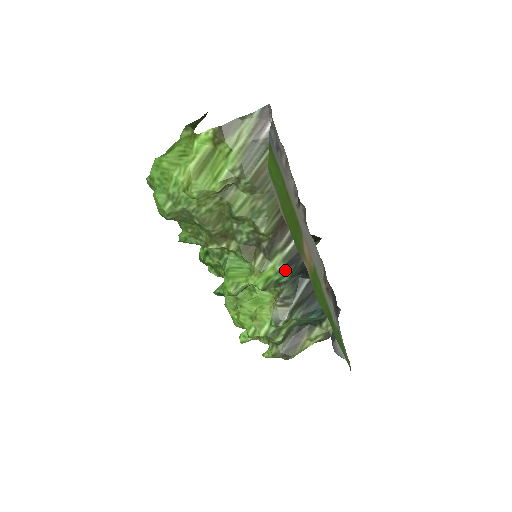
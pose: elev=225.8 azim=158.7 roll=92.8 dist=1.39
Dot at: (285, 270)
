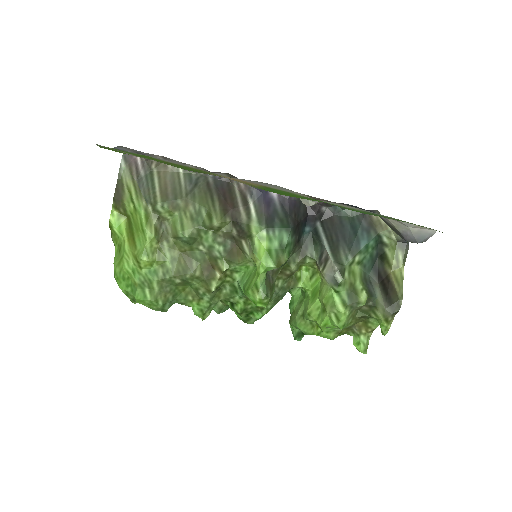
Dot at: (273, 230)
